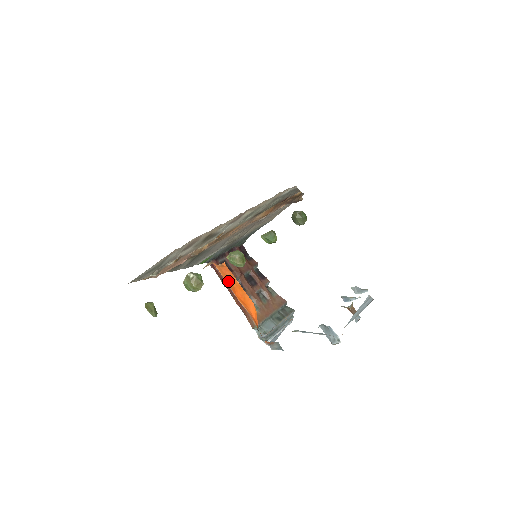
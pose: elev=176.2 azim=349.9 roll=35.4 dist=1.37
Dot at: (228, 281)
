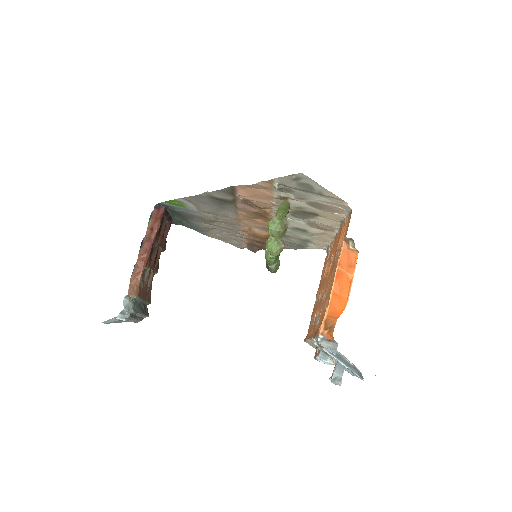
Dot at: (342, 264)
